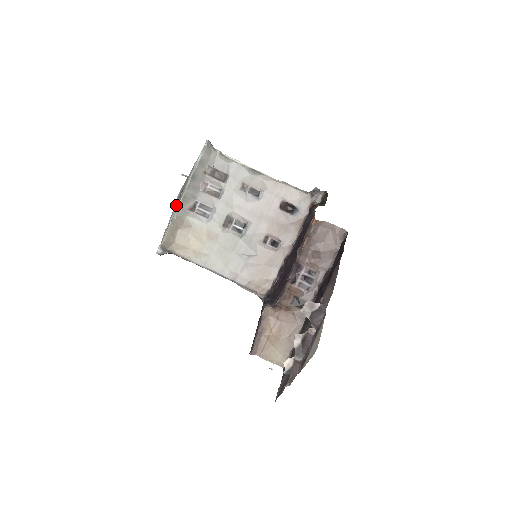
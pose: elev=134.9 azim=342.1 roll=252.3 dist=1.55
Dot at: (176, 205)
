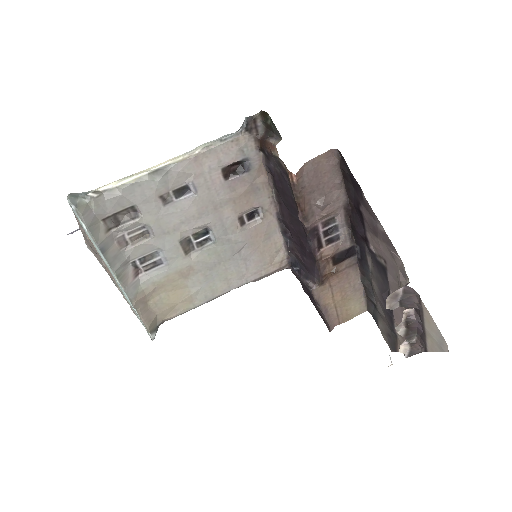
Dot at: occluded
